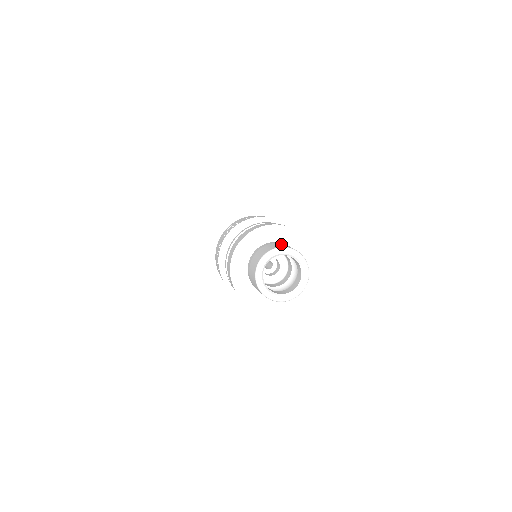
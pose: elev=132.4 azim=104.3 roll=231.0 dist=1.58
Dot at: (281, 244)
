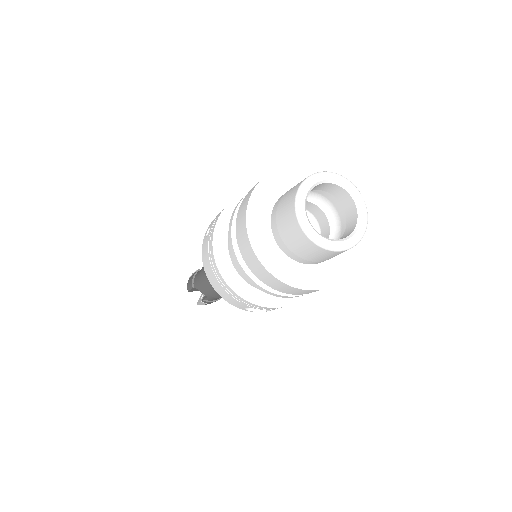
Dot at: occluded
